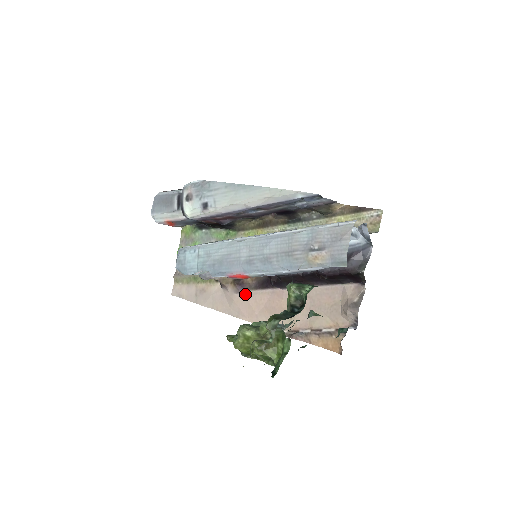
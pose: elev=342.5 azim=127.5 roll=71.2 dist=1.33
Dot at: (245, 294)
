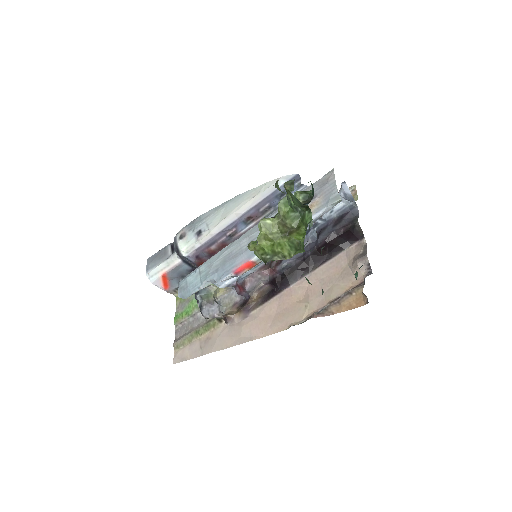
Dot at: (253, 314)
